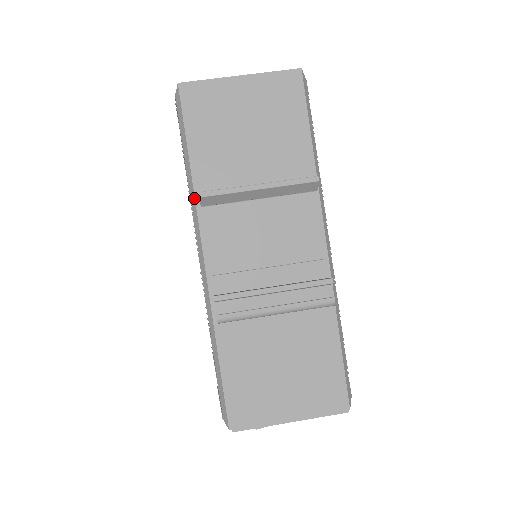
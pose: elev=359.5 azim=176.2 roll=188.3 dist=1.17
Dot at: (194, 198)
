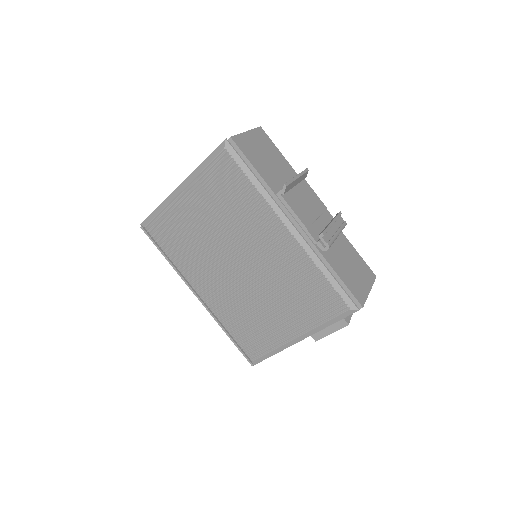
Dot at: (270, 196)
